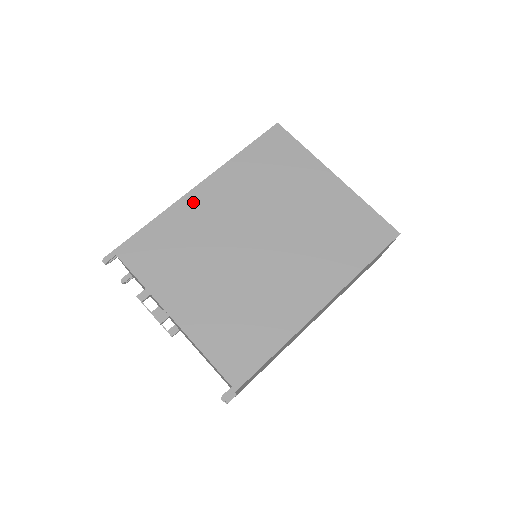
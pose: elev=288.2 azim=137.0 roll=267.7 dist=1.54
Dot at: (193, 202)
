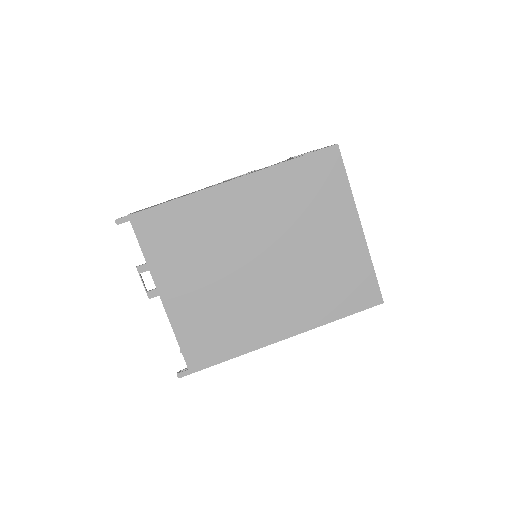
Dot at: (220, 197)
